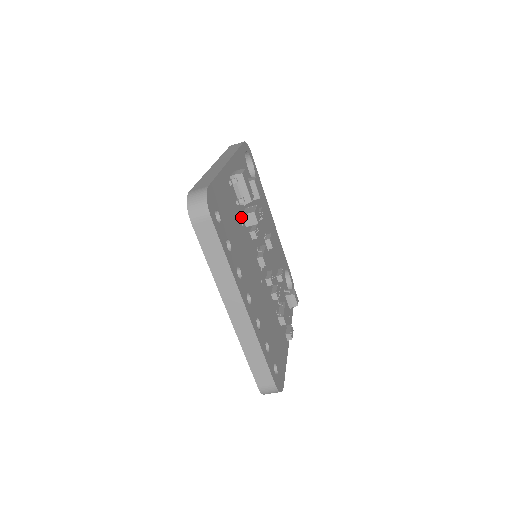
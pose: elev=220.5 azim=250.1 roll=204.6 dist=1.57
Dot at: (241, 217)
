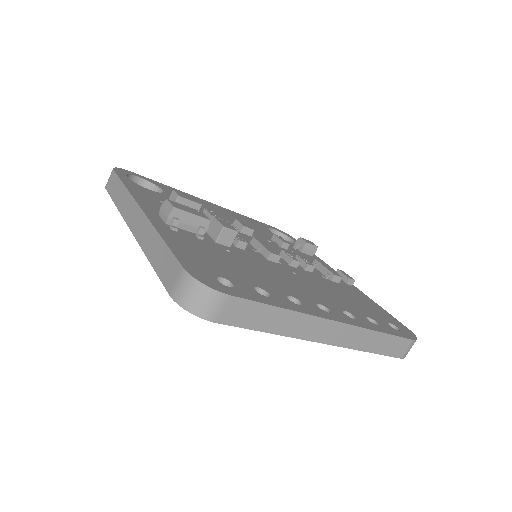
Dot at: (217, 245)
